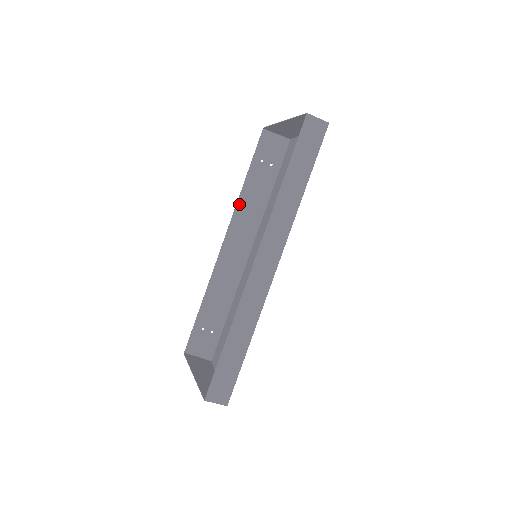
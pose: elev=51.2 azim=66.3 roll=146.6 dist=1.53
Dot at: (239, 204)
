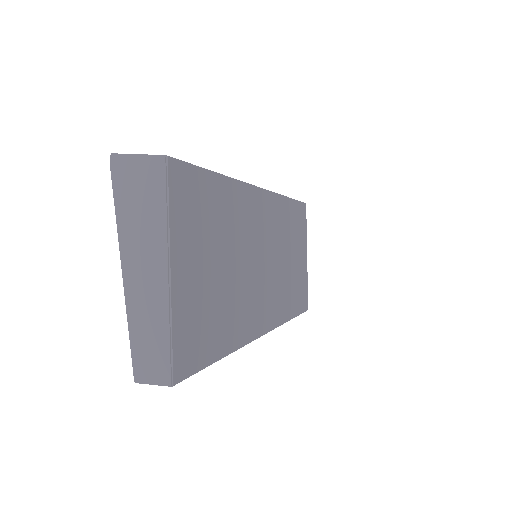
Dot at: occluded
